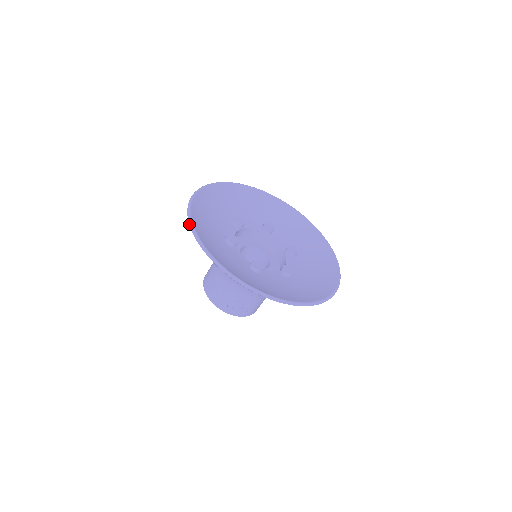
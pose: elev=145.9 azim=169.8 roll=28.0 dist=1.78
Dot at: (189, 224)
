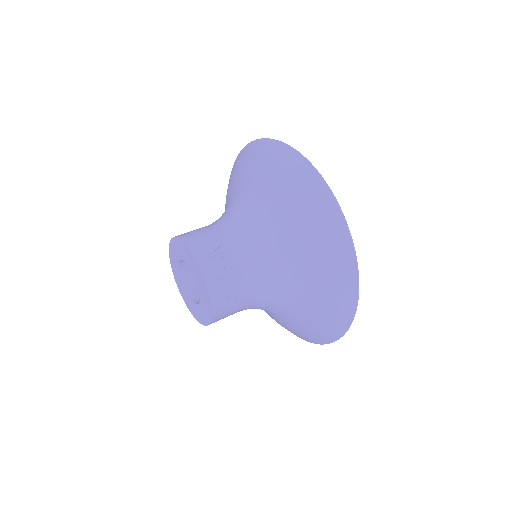
Dot at: (290, 146)
